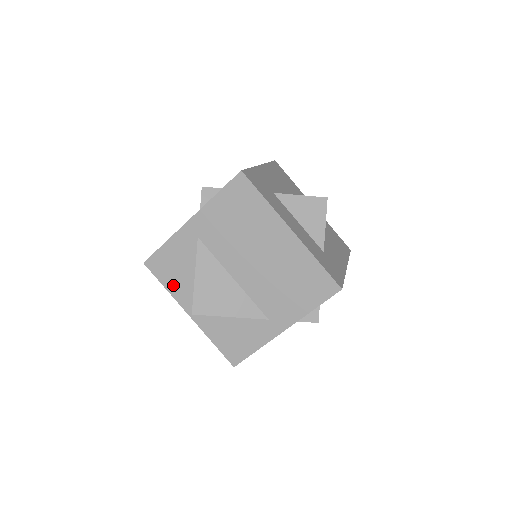
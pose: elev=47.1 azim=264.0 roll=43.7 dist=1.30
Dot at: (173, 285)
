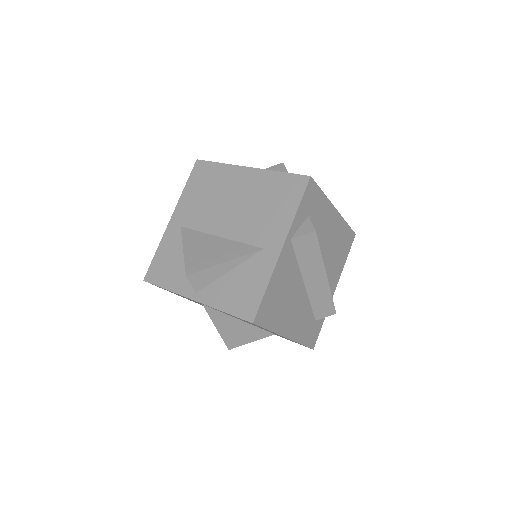
Dot at: (172, 281)
